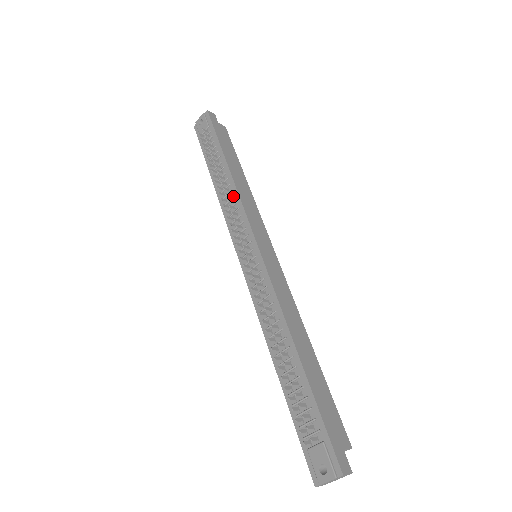
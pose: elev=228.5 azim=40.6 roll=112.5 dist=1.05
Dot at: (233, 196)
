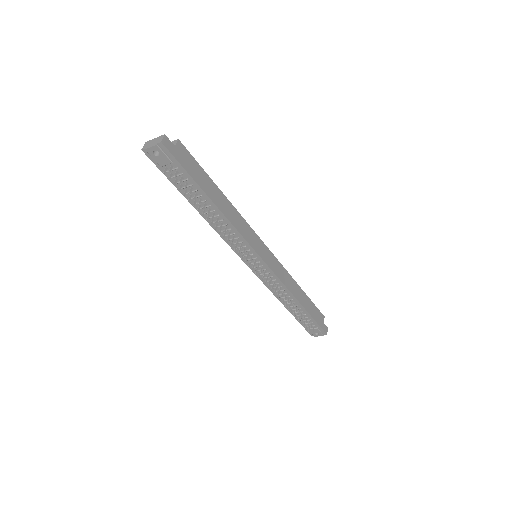
Dot at: (230, 230)
